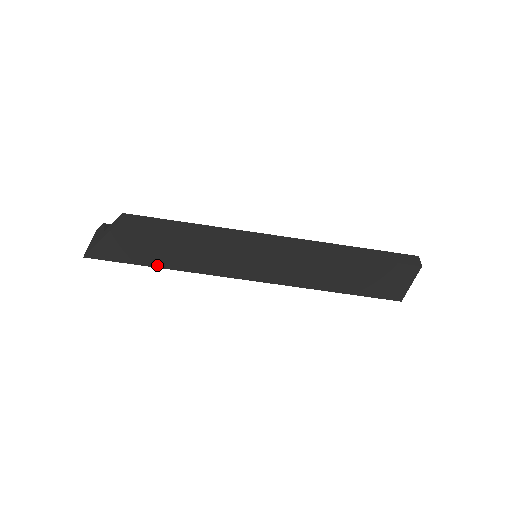
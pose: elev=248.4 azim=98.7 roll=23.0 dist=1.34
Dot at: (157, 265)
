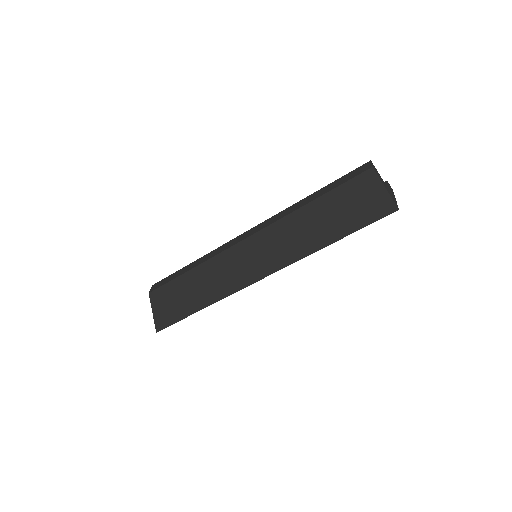
Dot at: (198, 309)
